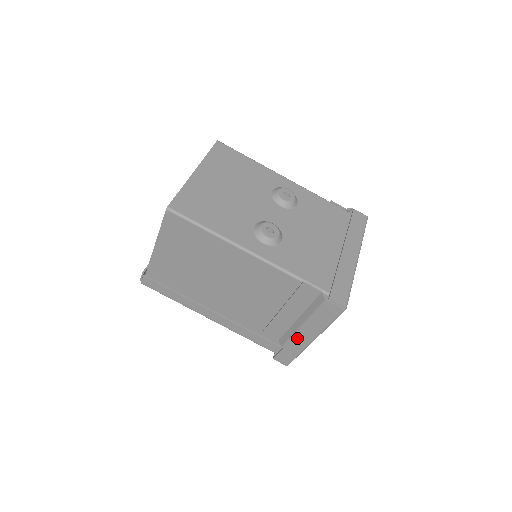
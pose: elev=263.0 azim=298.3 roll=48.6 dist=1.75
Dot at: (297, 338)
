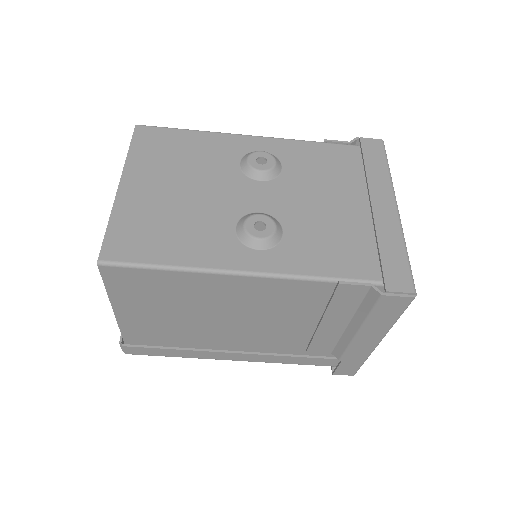
Dot at: (356, 346)
